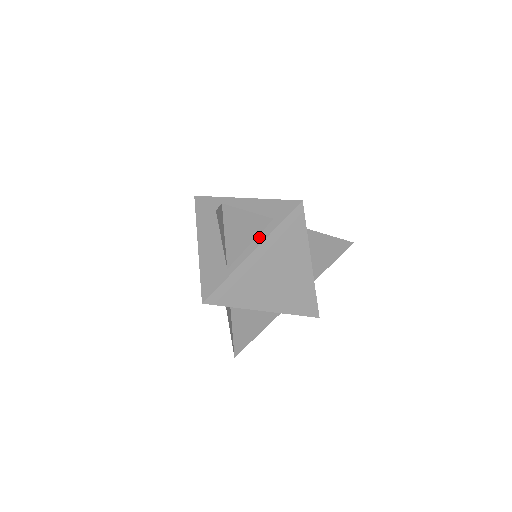
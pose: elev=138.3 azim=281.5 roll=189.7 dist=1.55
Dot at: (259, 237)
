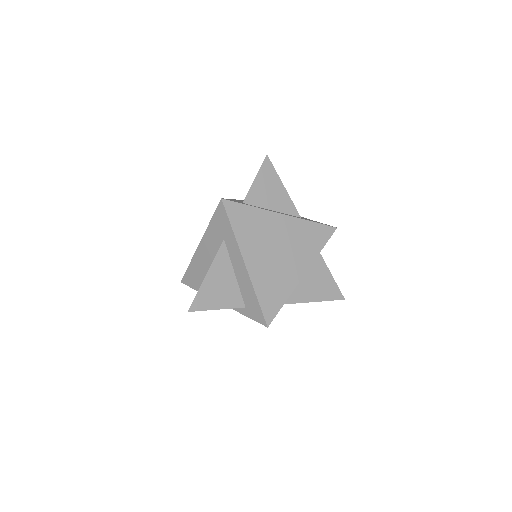
Dot at: occluded
